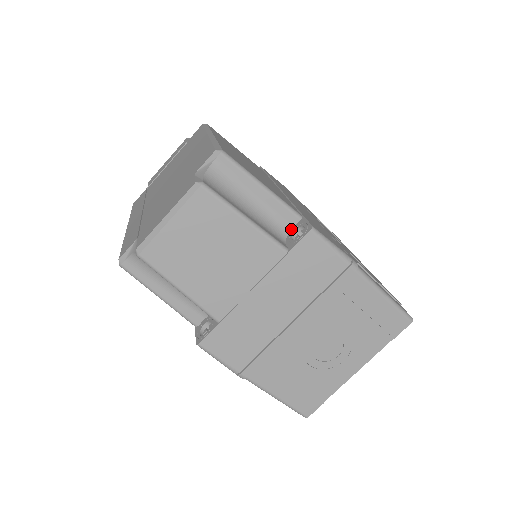
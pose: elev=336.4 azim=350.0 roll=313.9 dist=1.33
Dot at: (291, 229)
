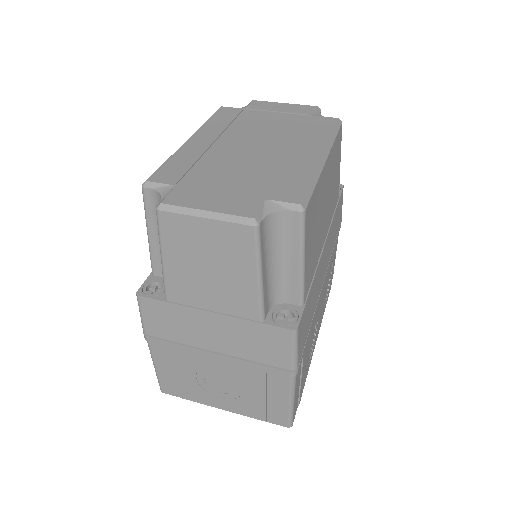
Dot at: (286, 303)
